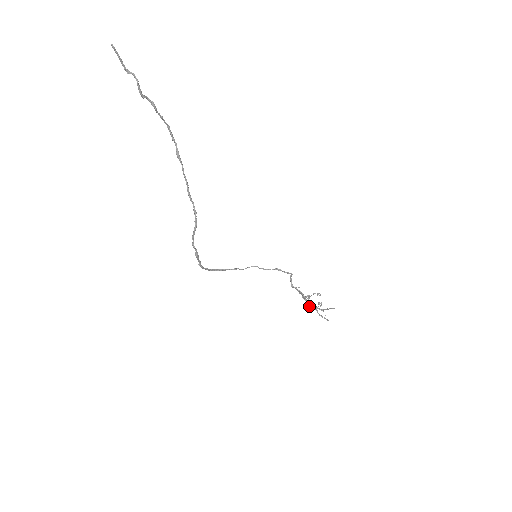
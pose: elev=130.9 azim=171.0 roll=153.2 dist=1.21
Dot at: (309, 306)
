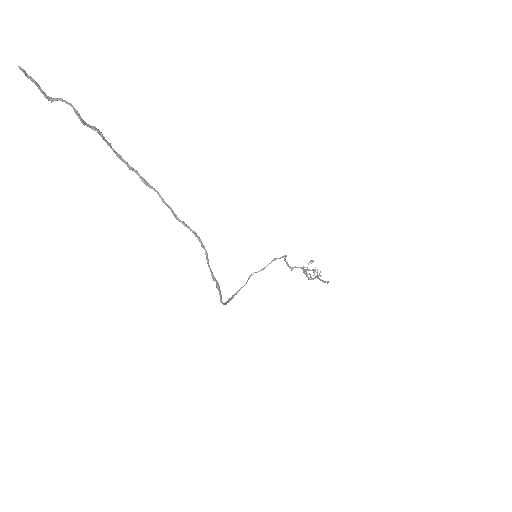
Dot at: occluded
